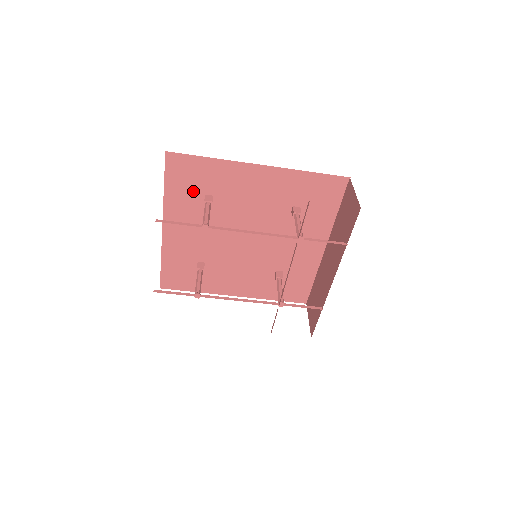
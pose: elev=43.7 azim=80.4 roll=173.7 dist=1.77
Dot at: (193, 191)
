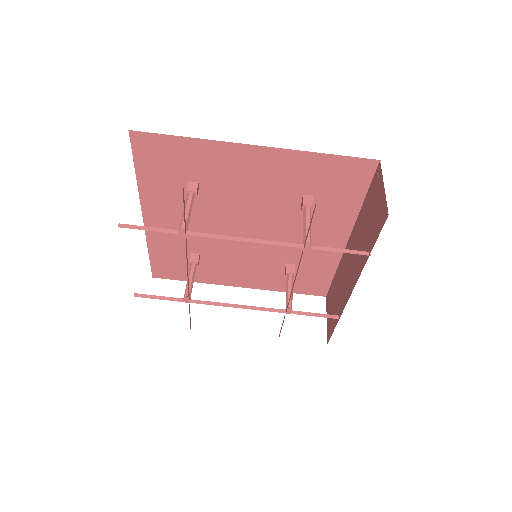
Dot at: (173, 177)
